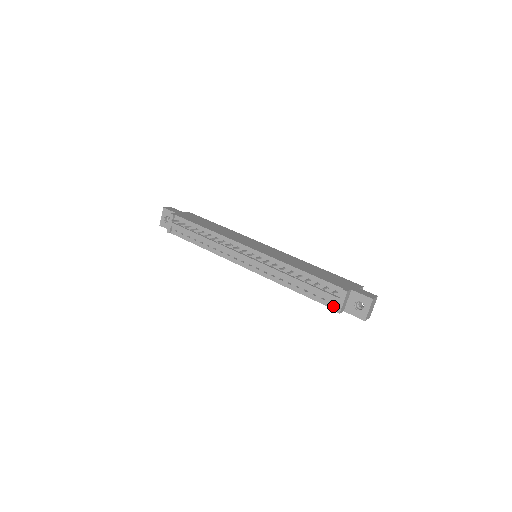
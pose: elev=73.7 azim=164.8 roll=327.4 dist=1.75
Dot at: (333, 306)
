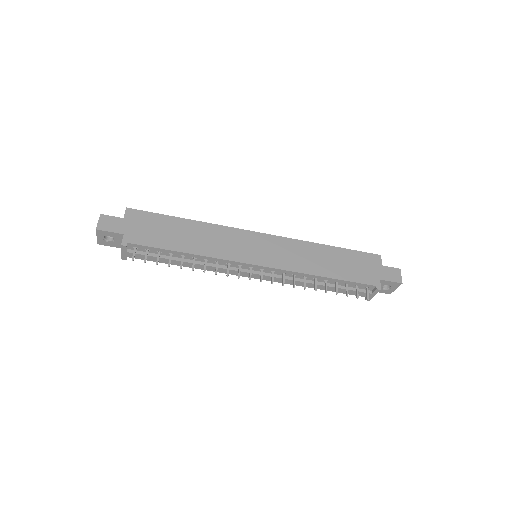
Dot at: (361, 295)
